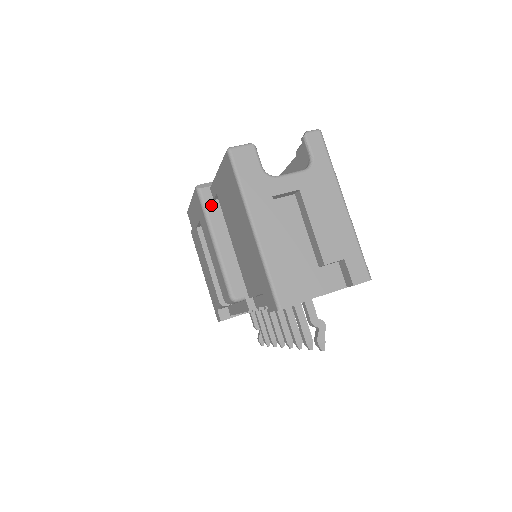
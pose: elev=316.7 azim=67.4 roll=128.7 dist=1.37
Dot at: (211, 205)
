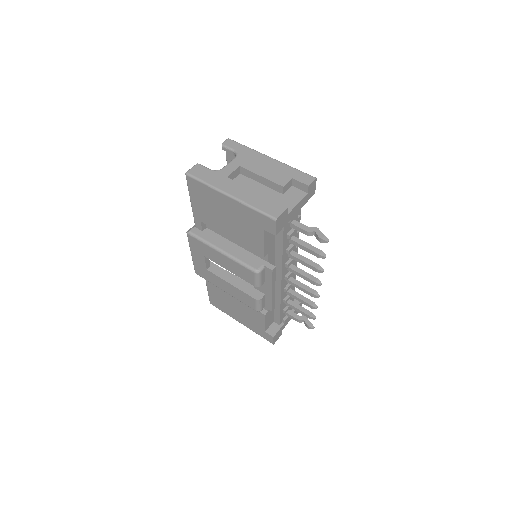
Dot at: (203, 235)
